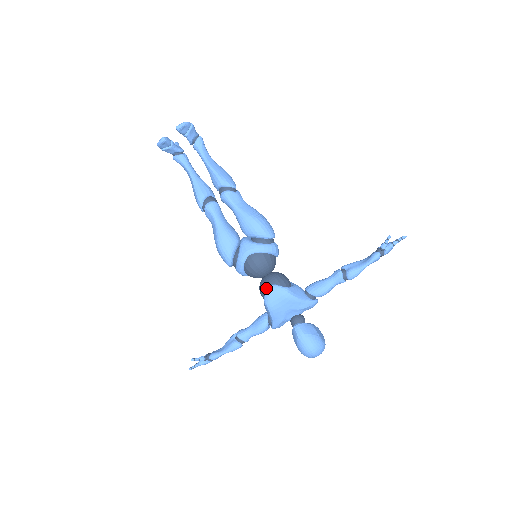
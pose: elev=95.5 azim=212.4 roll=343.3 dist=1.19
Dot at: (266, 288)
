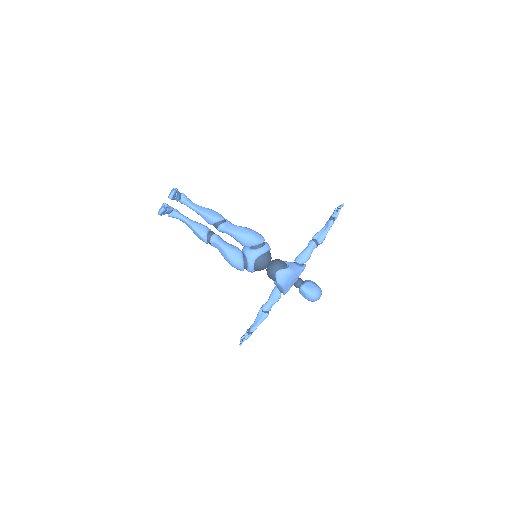
Dot at: (275, 274)
